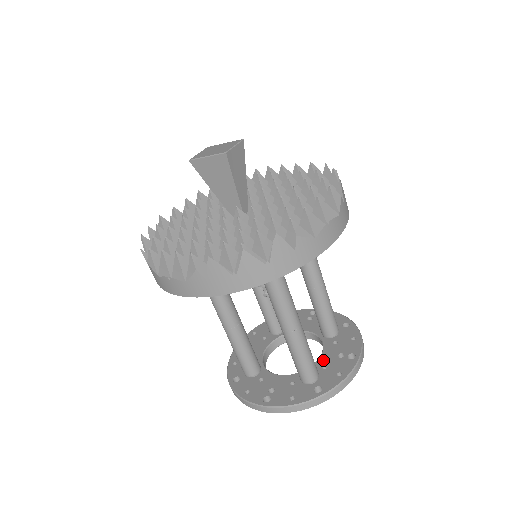
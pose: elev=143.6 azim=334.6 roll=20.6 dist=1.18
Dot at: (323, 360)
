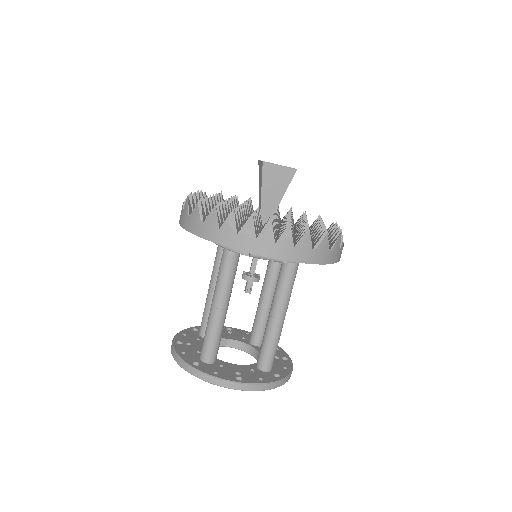
Dot at: occluded
